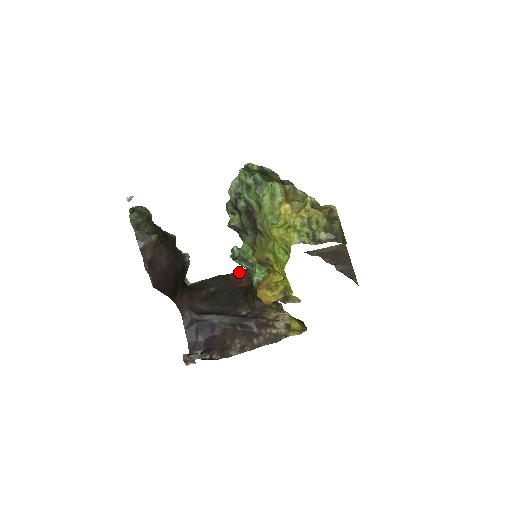
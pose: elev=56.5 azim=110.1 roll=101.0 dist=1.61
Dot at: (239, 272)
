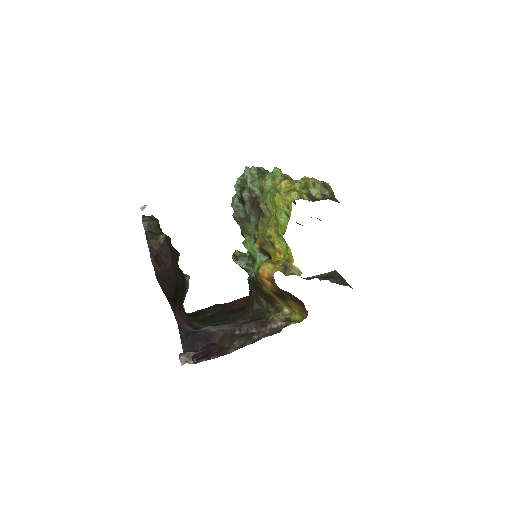
Dot at: (236, 300)
